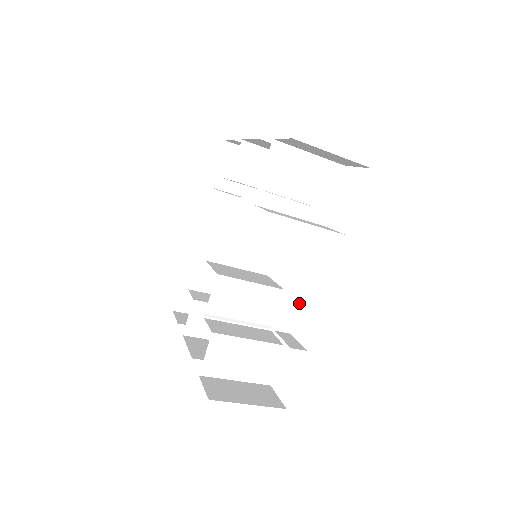
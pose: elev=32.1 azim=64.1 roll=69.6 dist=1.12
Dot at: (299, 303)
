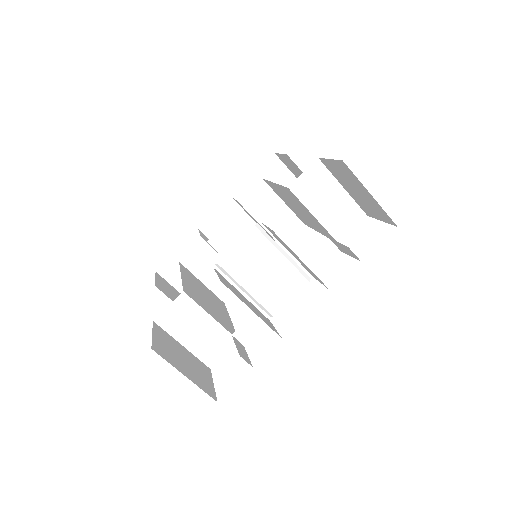
Dot at: occluded
